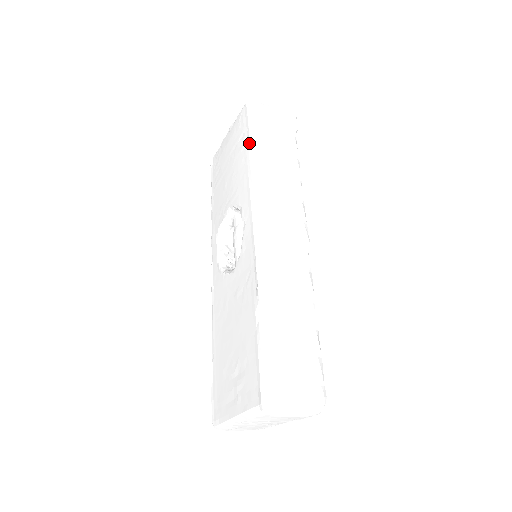
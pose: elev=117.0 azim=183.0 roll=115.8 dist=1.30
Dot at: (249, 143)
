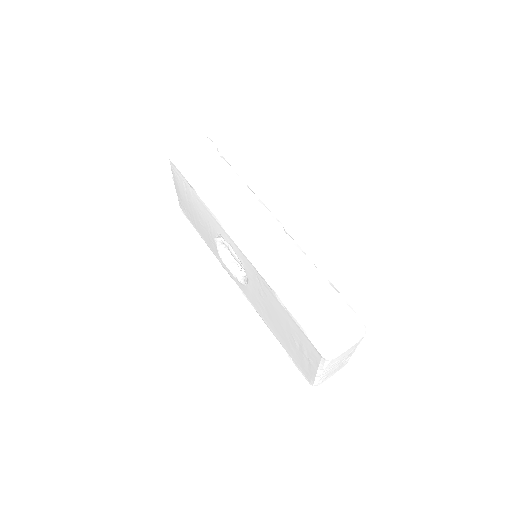
Dot at: (192, 188)
